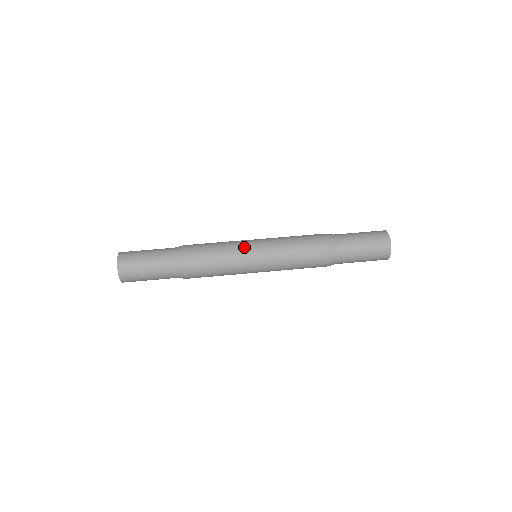
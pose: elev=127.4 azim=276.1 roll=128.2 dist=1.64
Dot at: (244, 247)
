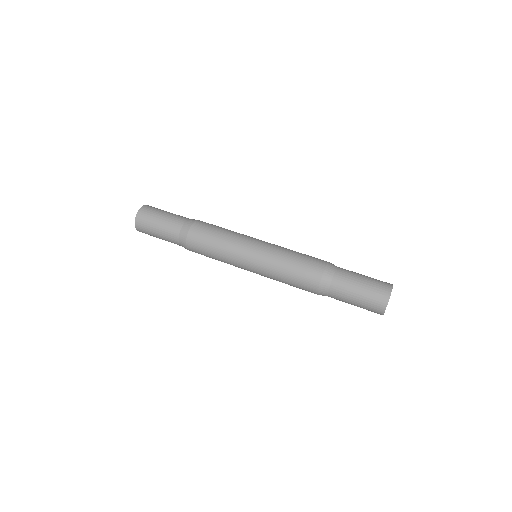
Dot at: (244, 243)
